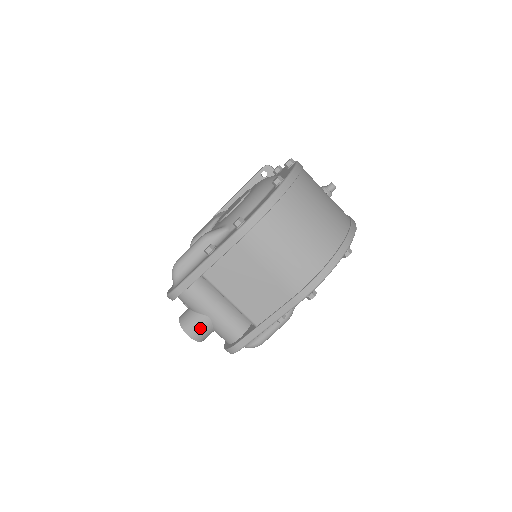
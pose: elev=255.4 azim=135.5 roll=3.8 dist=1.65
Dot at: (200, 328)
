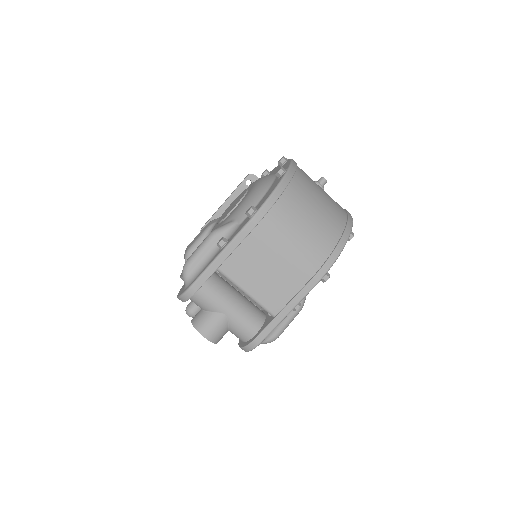
Dot at: (216, 327)
